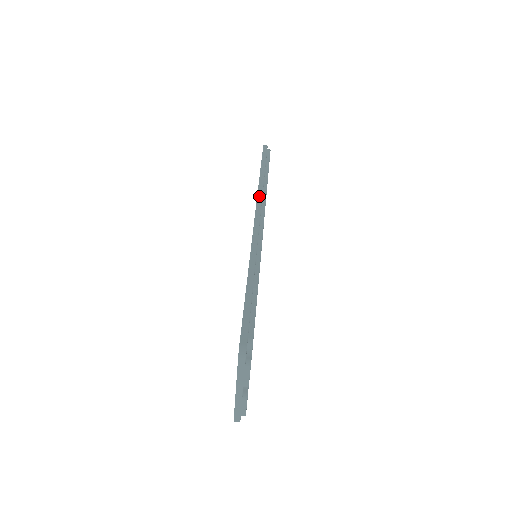
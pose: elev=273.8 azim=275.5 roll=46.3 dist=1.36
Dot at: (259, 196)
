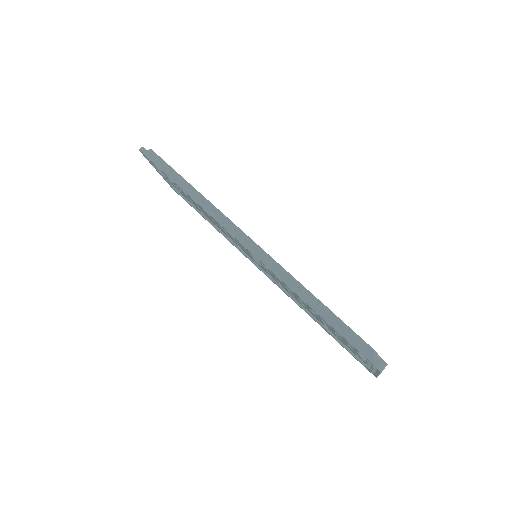
Dot at: (215, 217)
